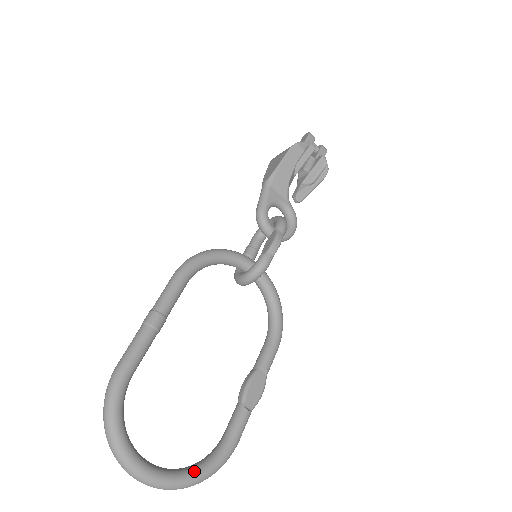
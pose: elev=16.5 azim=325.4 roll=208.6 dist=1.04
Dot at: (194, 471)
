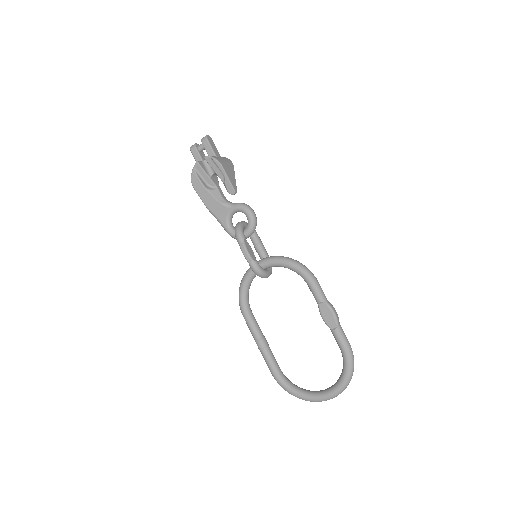
Dot at: (341, 378)
